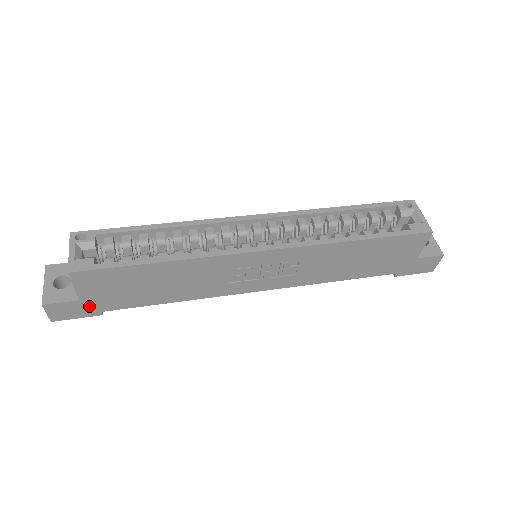
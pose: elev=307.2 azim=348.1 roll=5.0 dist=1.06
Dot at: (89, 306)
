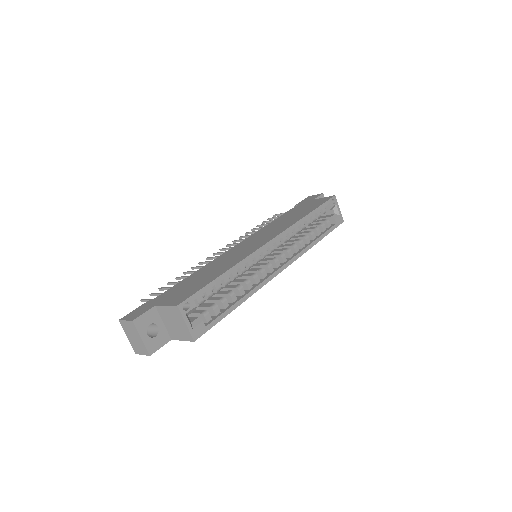
Dot at: occluded
